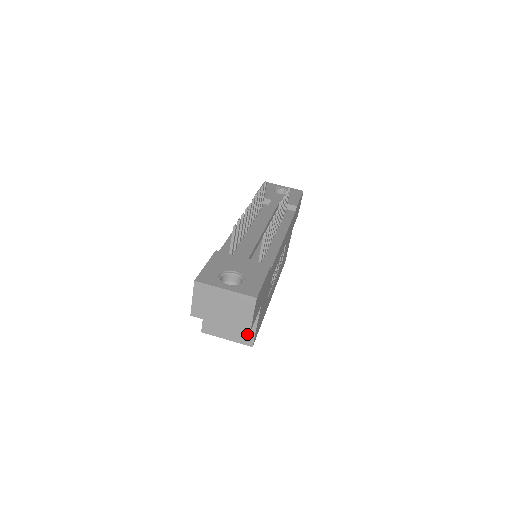
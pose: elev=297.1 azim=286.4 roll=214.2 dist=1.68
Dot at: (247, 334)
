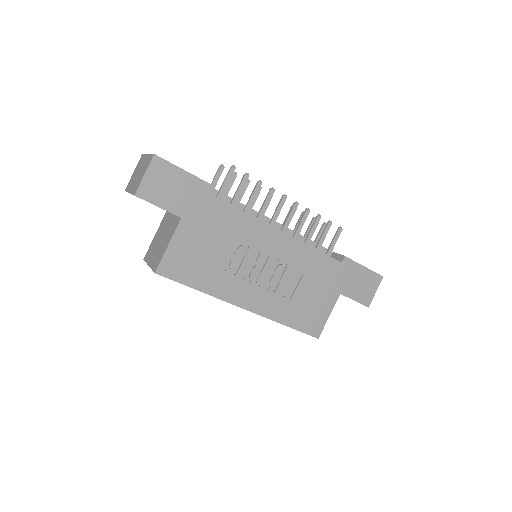
Dot at: (160, 256)
